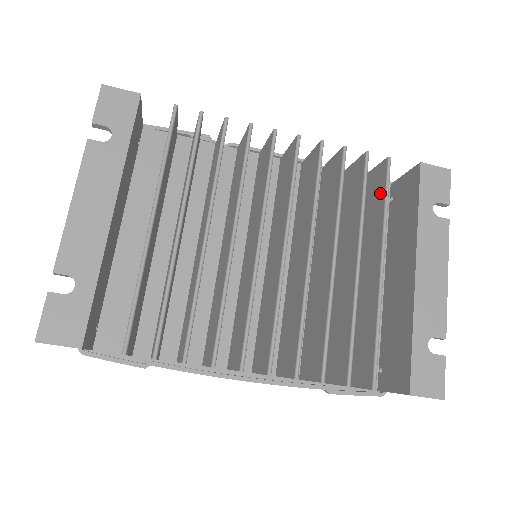
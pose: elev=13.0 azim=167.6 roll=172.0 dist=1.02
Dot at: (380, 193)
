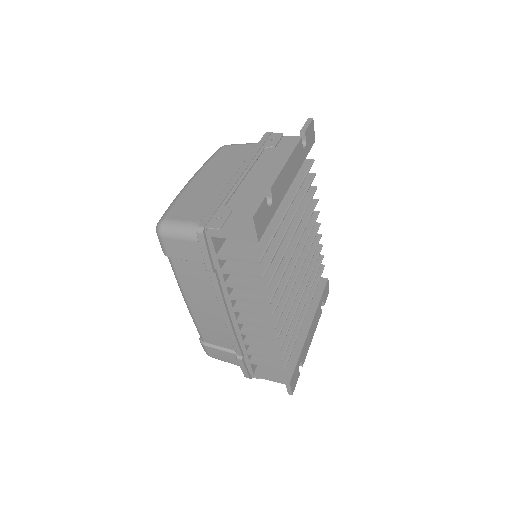
Dot at: occluded
